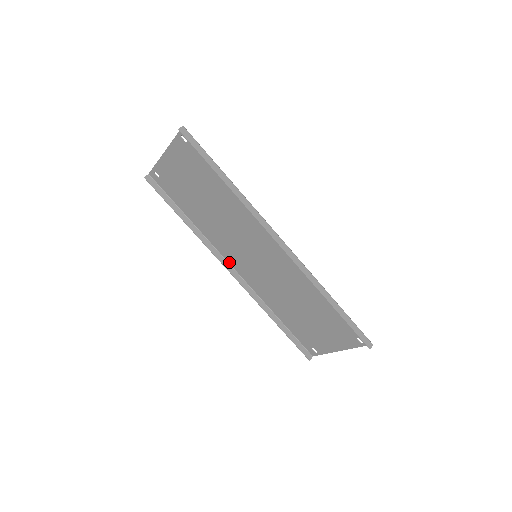
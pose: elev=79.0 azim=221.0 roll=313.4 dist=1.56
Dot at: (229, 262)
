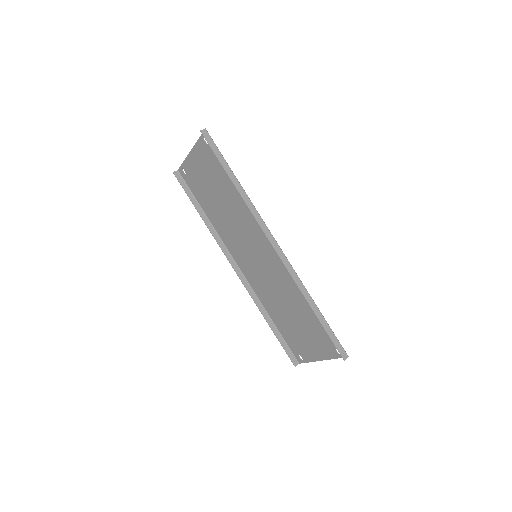
Dot at: (235, 260)
